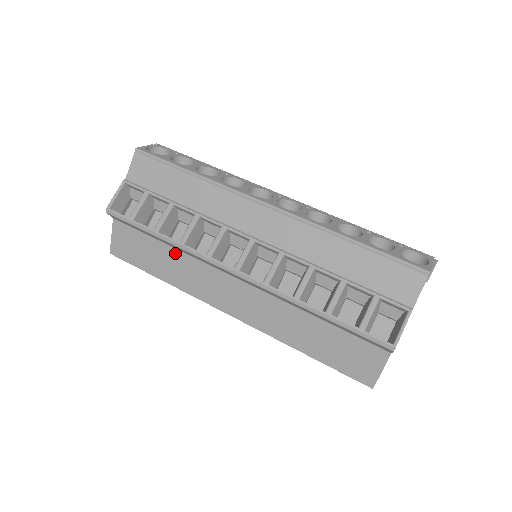
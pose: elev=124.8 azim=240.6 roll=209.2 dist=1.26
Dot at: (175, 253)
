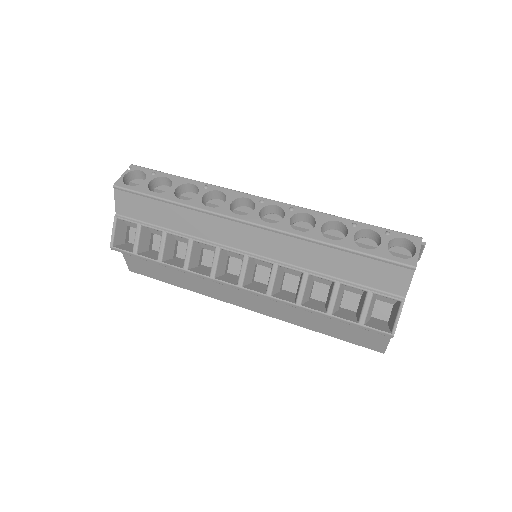
Dot at: occluded
